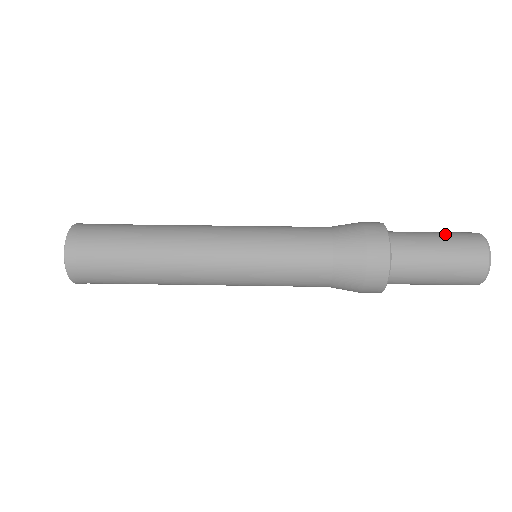
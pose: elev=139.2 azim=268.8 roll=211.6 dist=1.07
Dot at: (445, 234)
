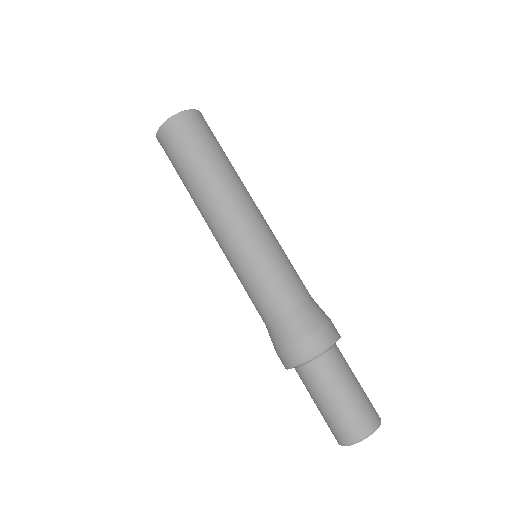
Dot at: (340, 409)
